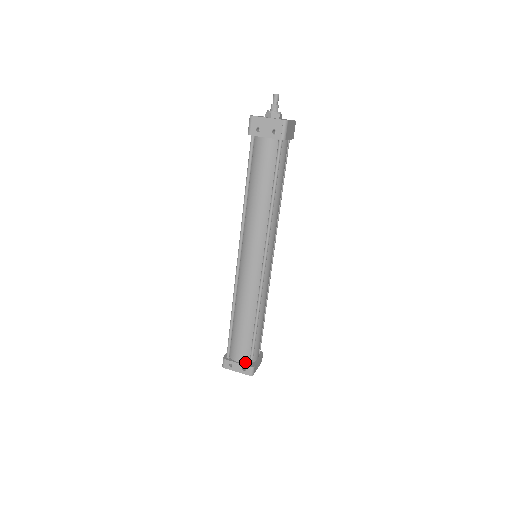
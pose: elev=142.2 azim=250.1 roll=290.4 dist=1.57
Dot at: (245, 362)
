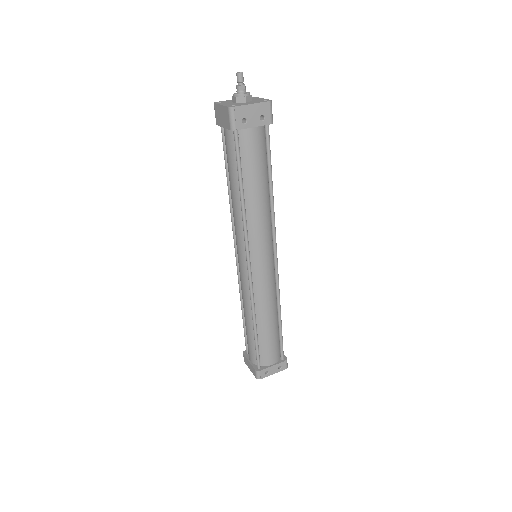
Dot at: (277, 360)
